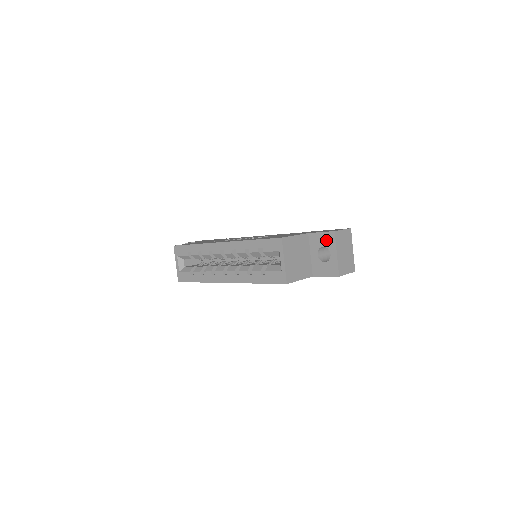
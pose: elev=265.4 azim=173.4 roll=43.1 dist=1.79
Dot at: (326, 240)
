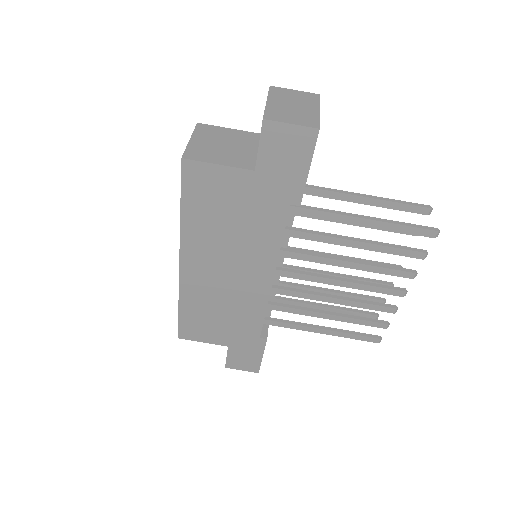
Dot at: occluded
